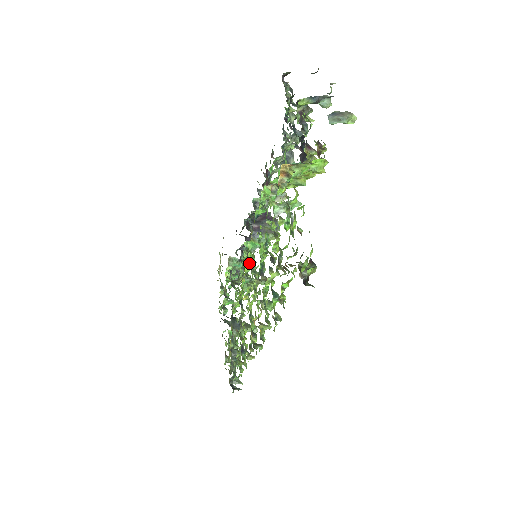
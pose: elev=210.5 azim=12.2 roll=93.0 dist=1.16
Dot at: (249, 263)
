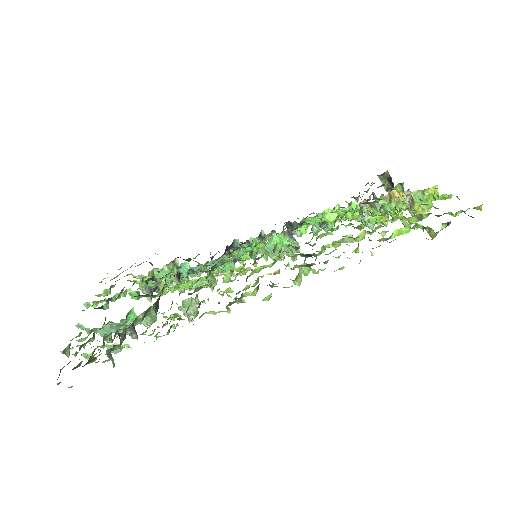
Dot at: (252, 252)
